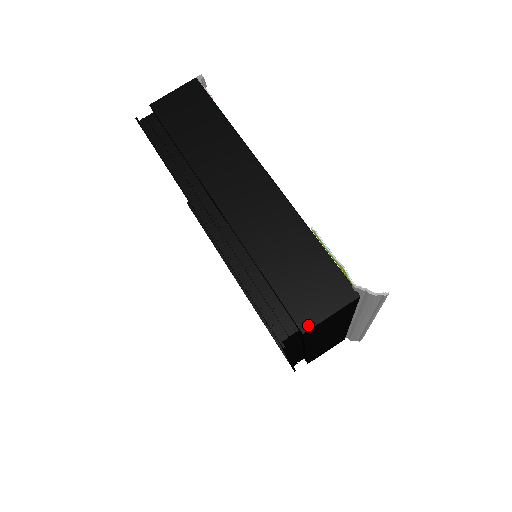
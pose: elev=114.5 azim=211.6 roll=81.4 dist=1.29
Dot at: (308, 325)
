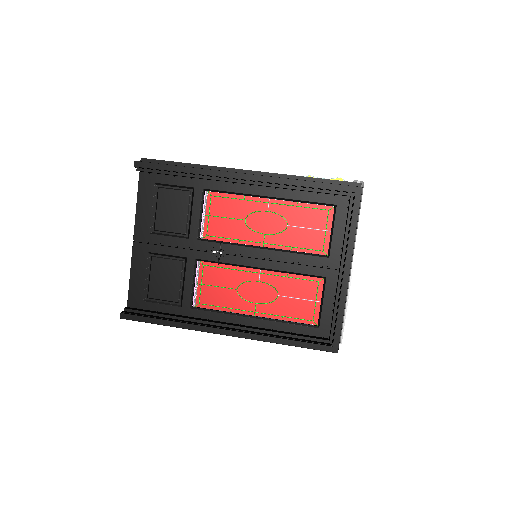
Dot at: (358, 183)
